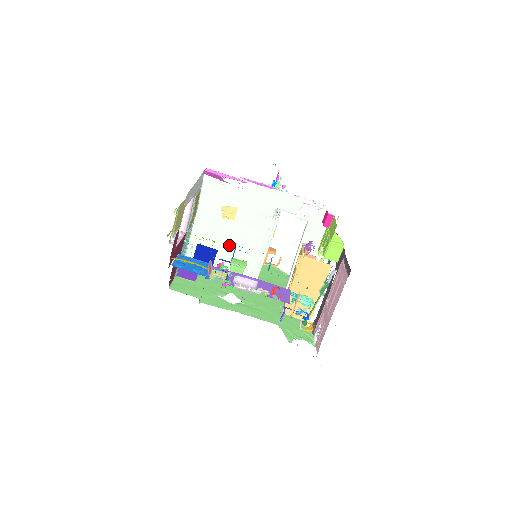
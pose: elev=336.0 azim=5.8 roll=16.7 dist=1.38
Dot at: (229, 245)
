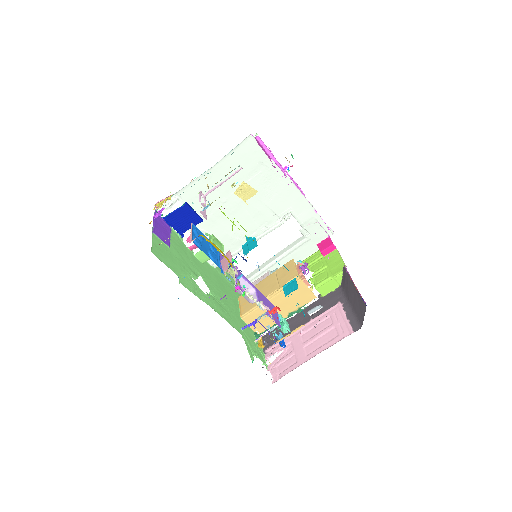
Dot at: (217, 220)
